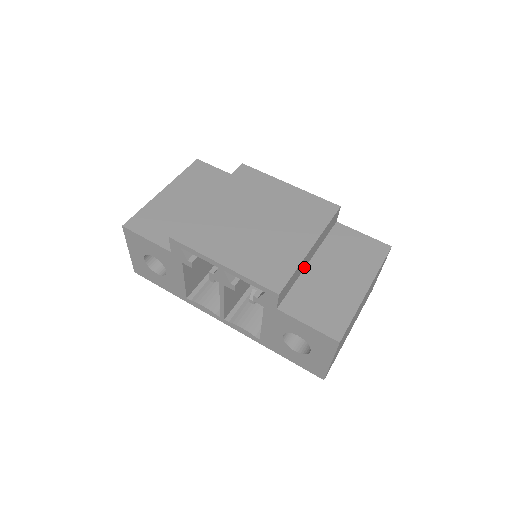
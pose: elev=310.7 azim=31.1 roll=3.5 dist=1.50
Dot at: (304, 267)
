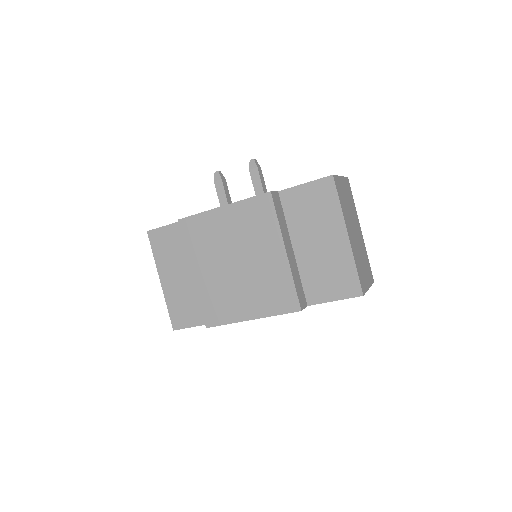
Dot at: (294, 259)
